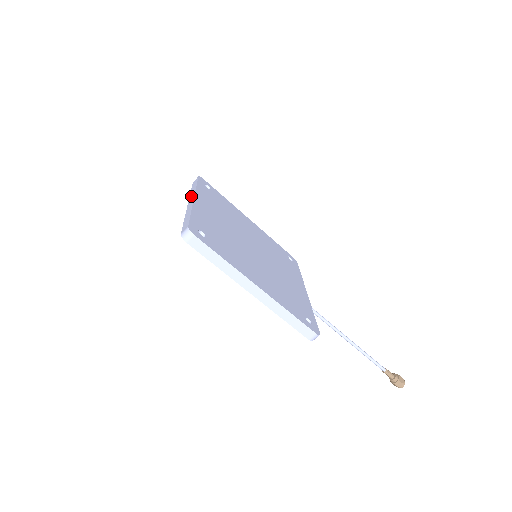
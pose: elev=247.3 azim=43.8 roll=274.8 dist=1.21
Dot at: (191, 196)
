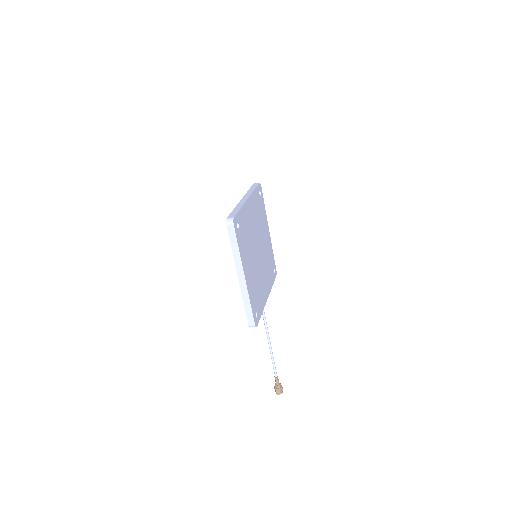
Dot at: (247, 195)
